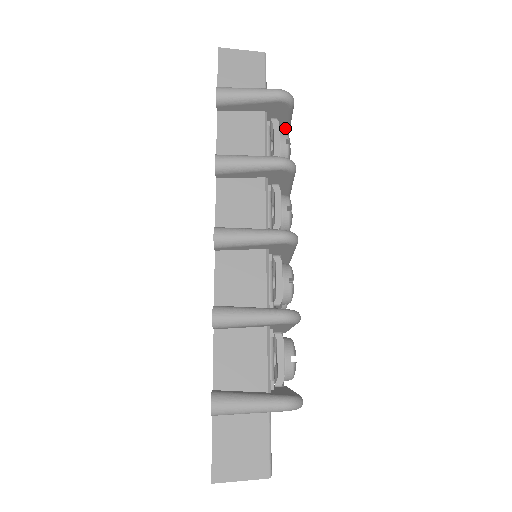
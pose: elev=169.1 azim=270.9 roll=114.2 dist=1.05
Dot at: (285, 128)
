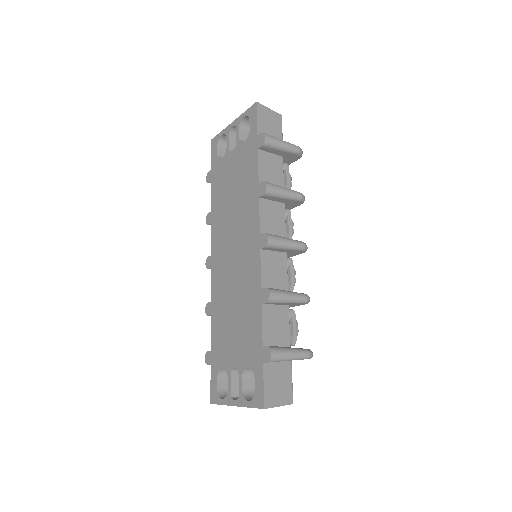
Dot at: occluded
